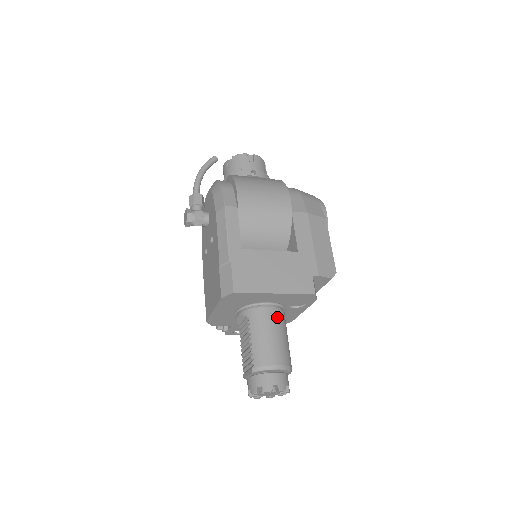
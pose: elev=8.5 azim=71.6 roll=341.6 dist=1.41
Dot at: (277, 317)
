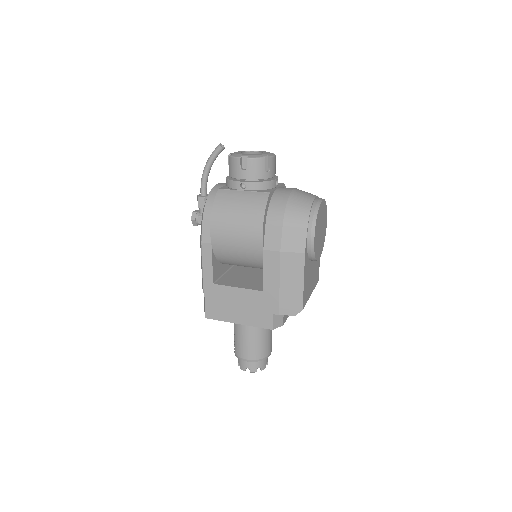
Dot at: occluded
